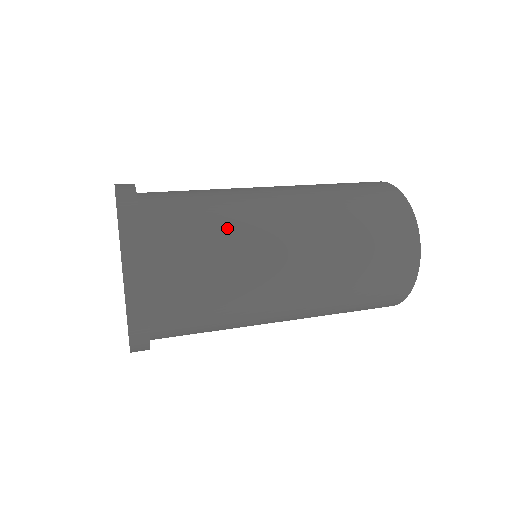
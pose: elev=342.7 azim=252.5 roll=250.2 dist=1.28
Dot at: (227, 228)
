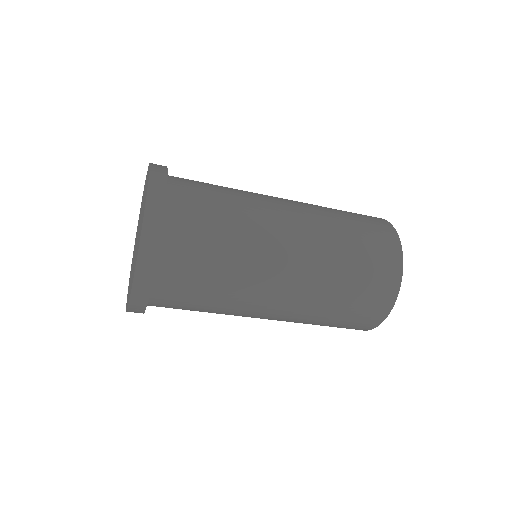
Dot at: (237, 230)
